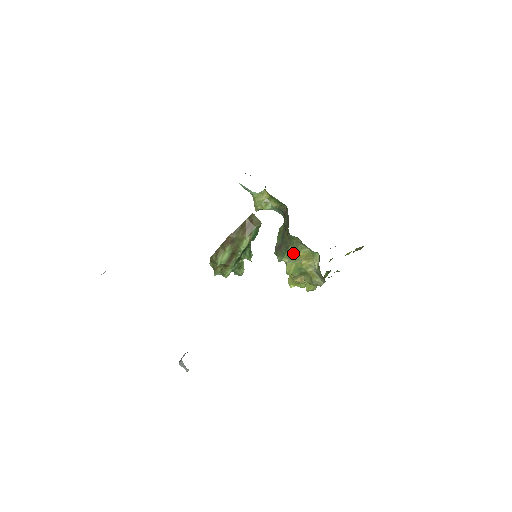
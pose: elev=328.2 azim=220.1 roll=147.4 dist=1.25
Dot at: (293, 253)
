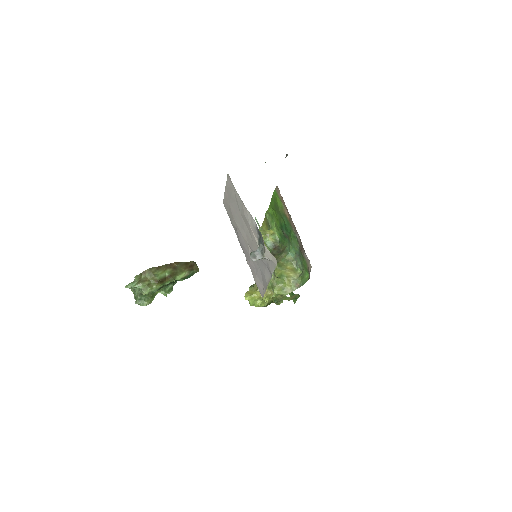
Dot at: (282, 265)
